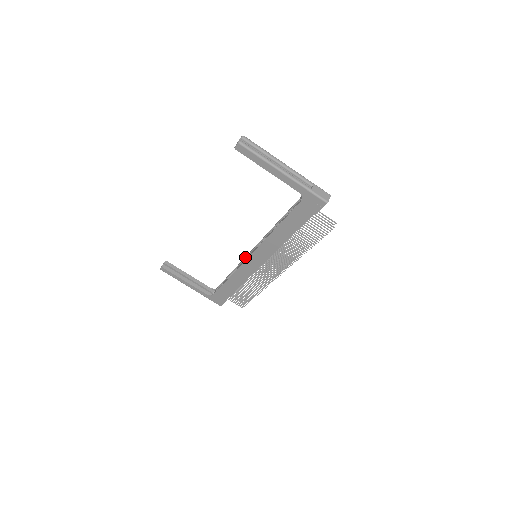
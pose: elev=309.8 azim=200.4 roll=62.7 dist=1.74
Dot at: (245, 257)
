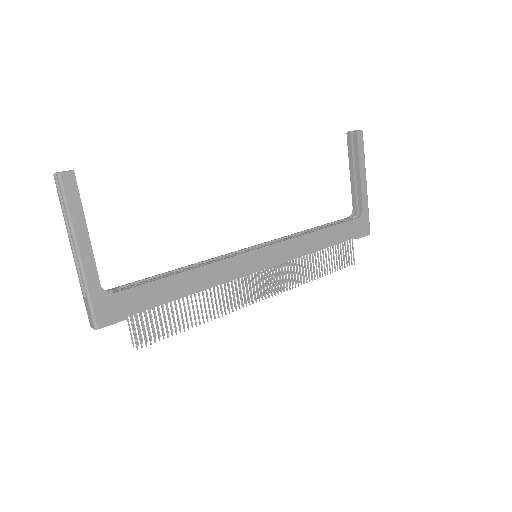
Dot at: (231, 252)
